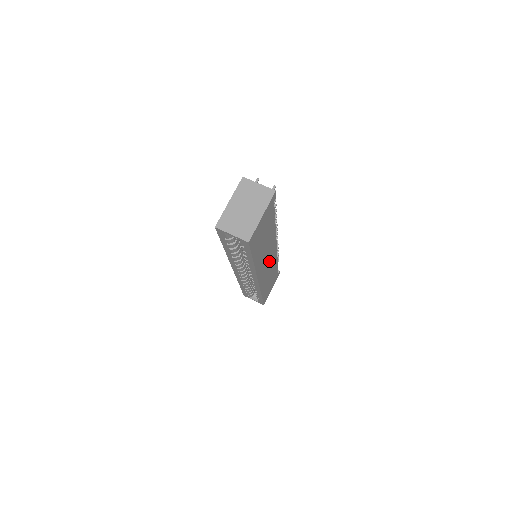
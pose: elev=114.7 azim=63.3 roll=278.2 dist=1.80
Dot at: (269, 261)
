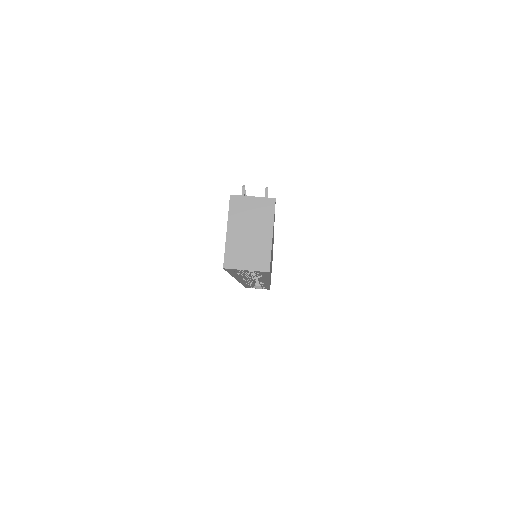
Dot at: occluded
